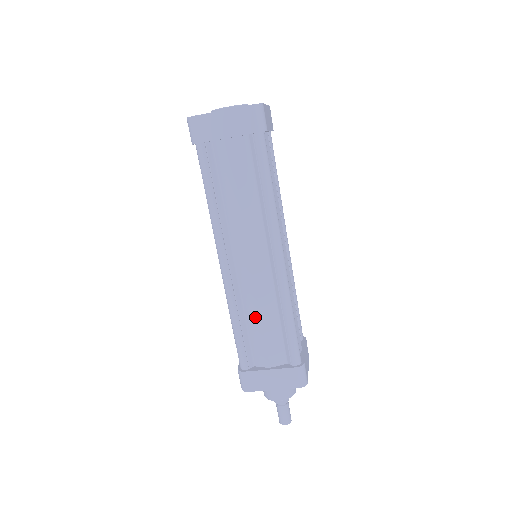
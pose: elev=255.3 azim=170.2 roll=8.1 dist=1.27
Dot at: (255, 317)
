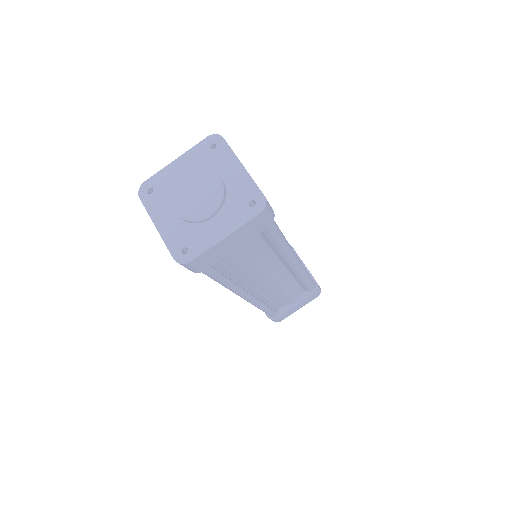
Dot at: occluded
